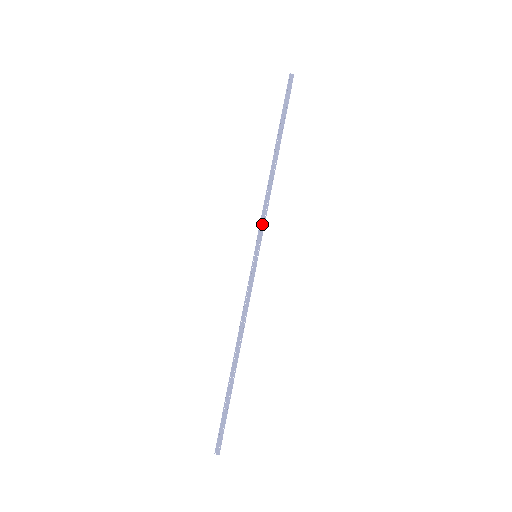
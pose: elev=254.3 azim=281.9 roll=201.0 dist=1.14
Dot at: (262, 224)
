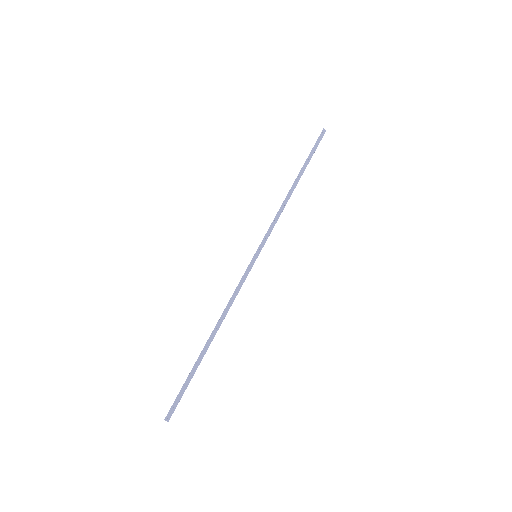
Dot at: (269, 232)
